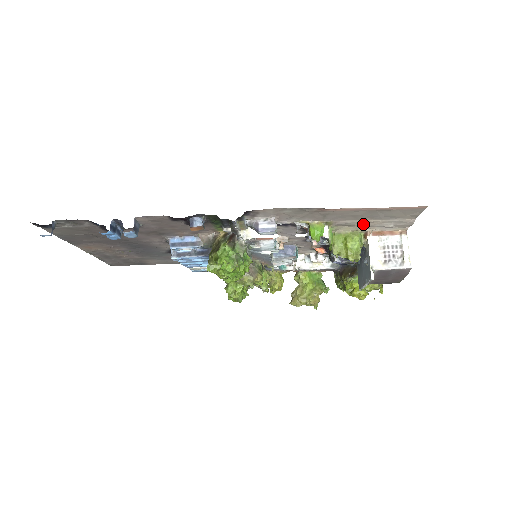
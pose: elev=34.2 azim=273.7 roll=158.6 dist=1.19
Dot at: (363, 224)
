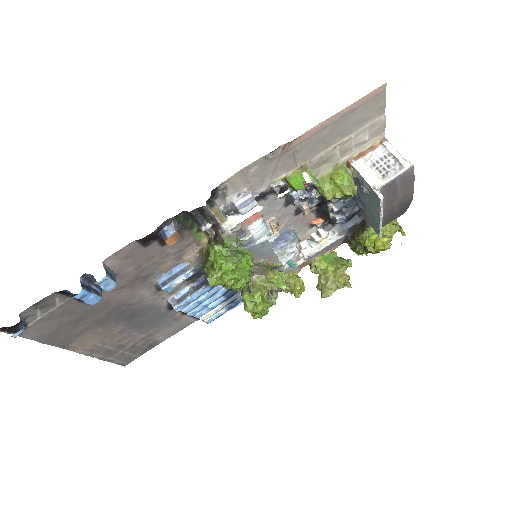
Dot at: (338, 151)
